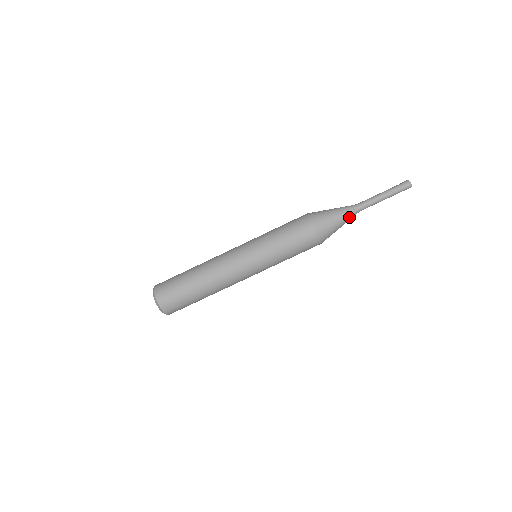
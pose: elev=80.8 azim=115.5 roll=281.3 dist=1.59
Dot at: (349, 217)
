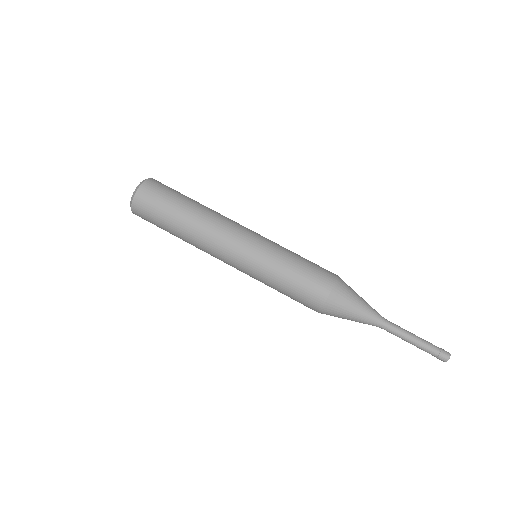
Dot at: (371, 313)
